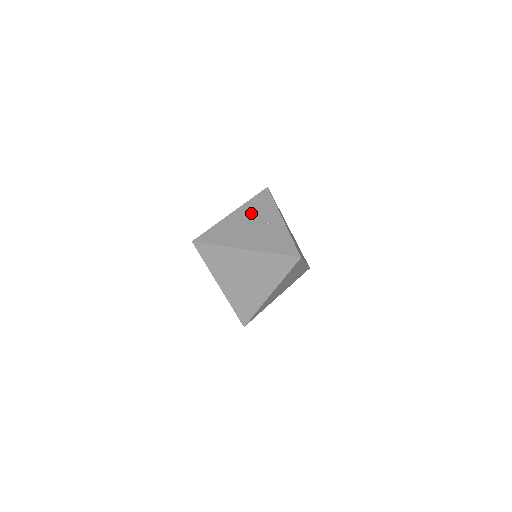
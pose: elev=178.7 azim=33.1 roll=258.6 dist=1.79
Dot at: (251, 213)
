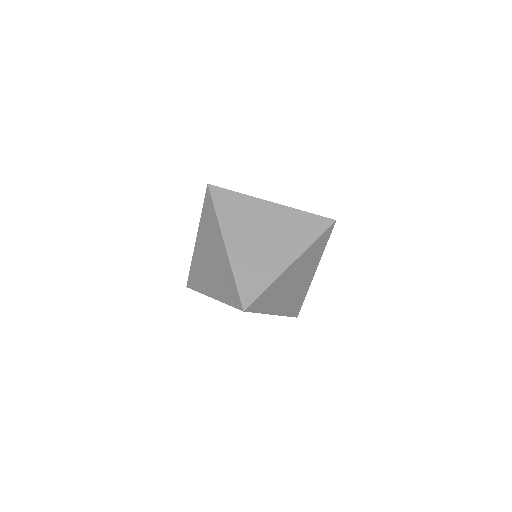
Dot at: occluded
